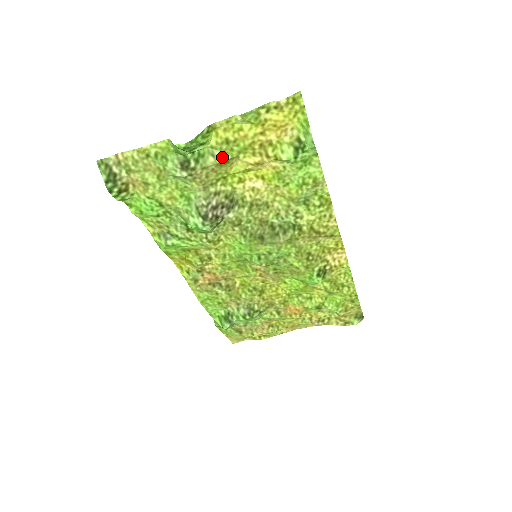
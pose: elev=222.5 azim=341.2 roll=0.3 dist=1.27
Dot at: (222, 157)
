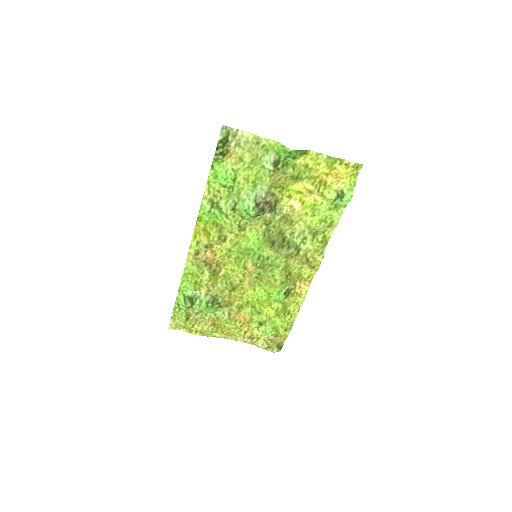
Dot at: (297, 173)
